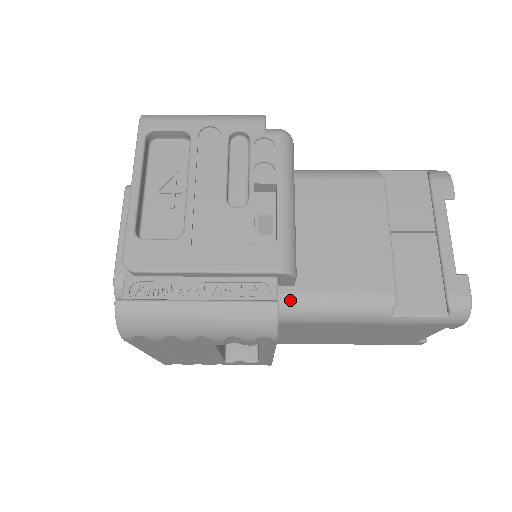
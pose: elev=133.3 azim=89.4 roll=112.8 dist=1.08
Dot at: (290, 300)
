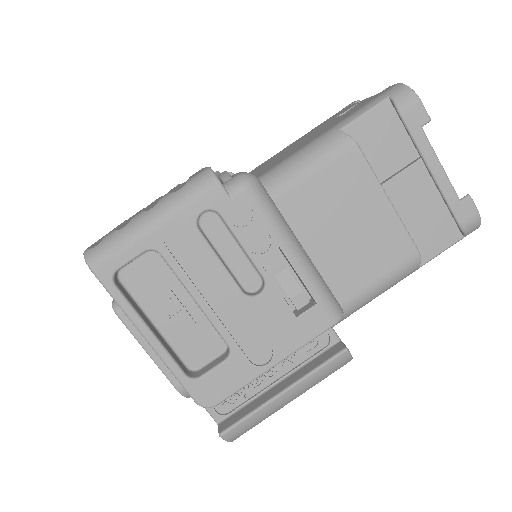
Dot at: occluded
